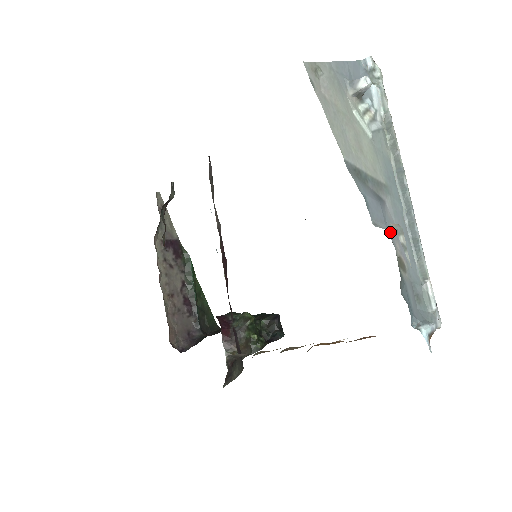
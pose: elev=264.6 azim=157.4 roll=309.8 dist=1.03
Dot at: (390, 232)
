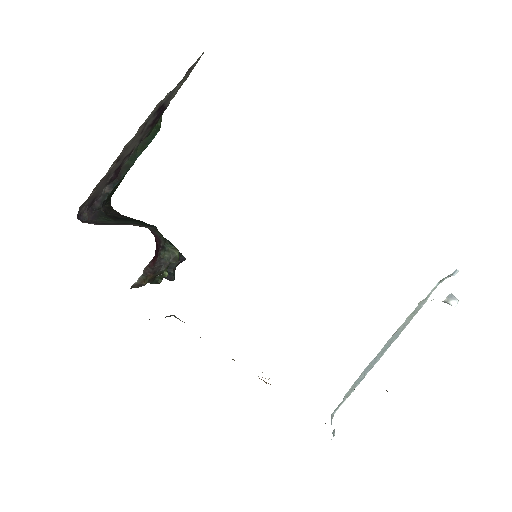
Dot at: occluded
